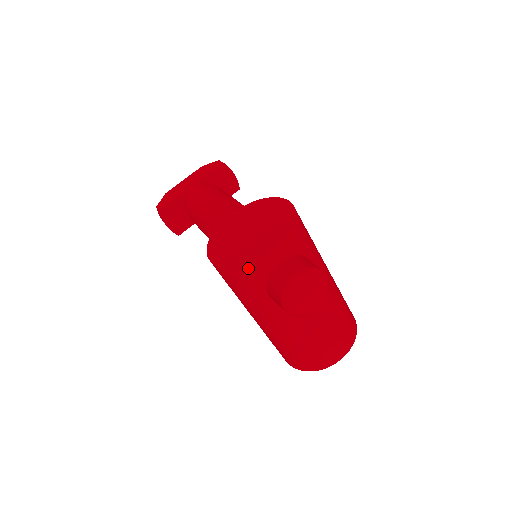
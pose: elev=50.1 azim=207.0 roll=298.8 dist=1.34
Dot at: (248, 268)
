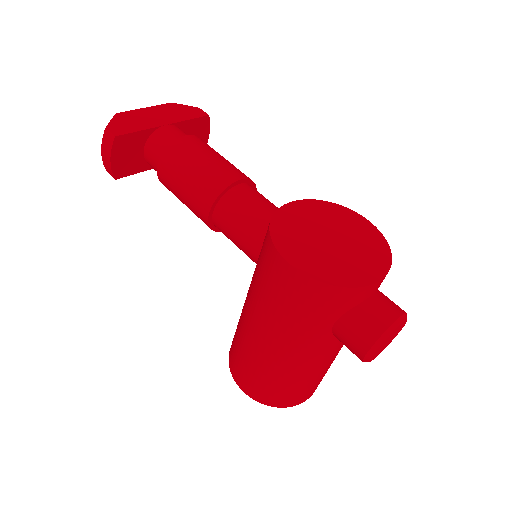
Dot at: (349, 292)
